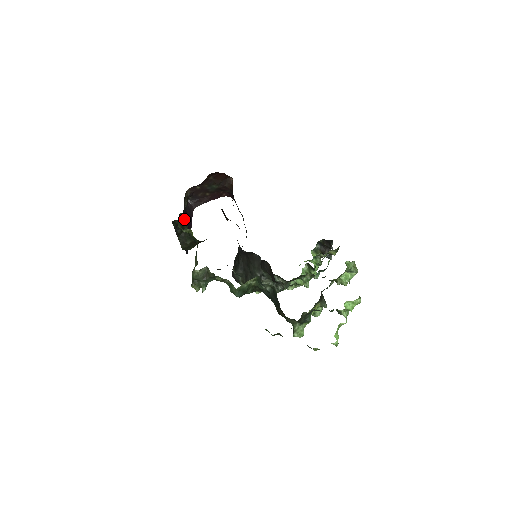
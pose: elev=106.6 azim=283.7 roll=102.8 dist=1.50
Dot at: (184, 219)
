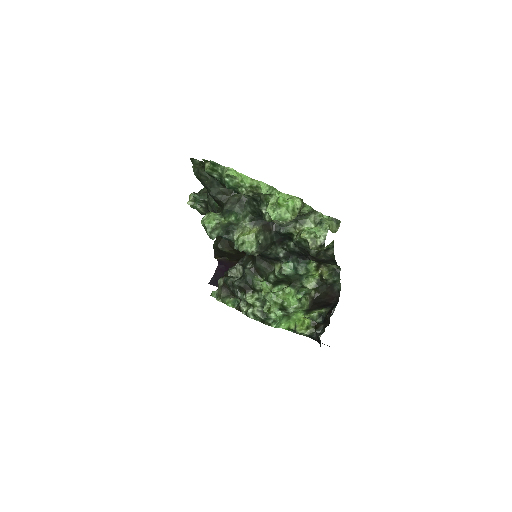
Dot at: occluded
